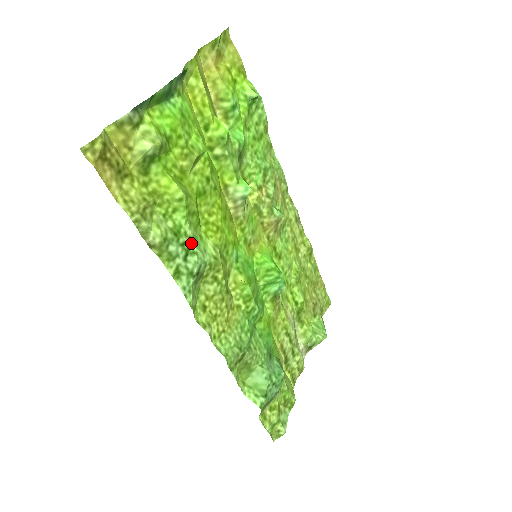
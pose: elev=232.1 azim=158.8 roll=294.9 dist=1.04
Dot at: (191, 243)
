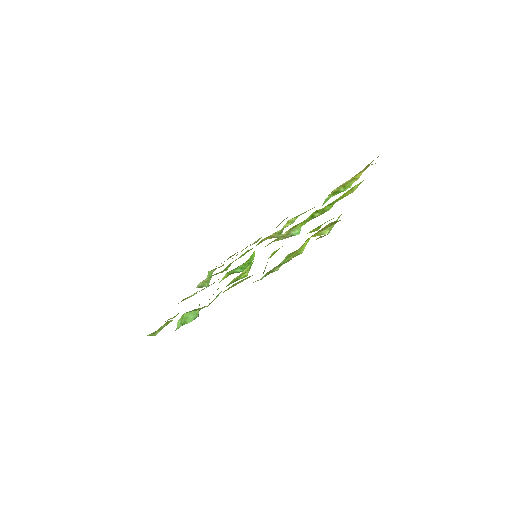
Dot at: occluded
